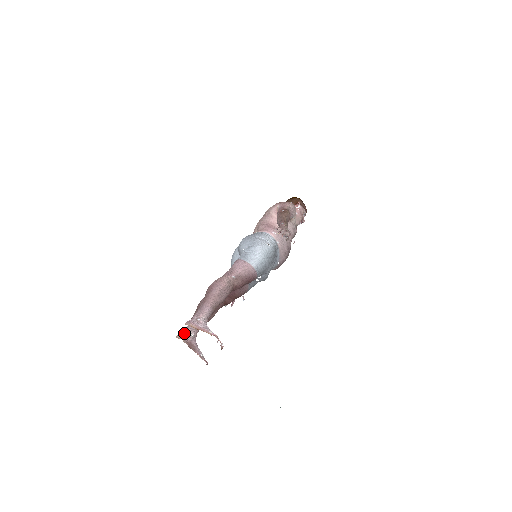
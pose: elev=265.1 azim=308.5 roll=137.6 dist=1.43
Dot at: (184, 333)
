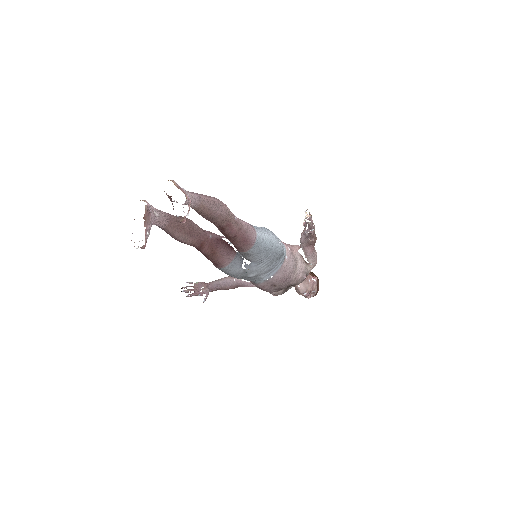
Dot at: (151, 206)
